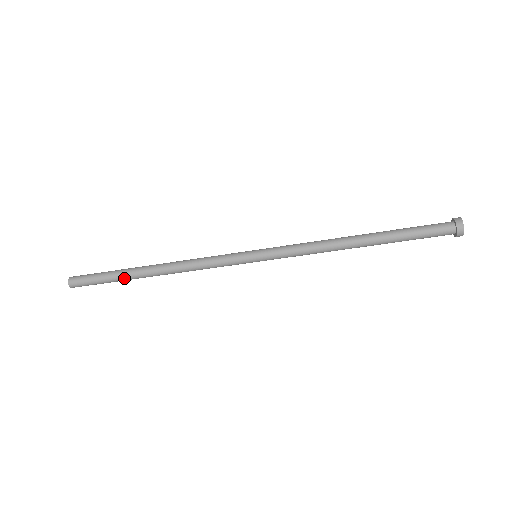
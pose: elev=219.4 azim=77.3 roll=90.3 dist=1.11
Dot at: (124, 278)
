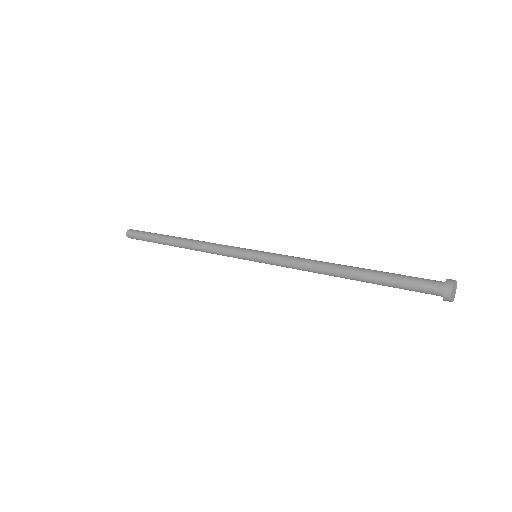
Dot at: (164, 244)
